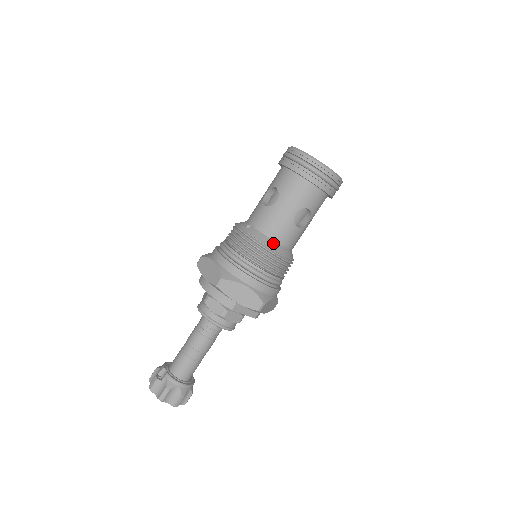
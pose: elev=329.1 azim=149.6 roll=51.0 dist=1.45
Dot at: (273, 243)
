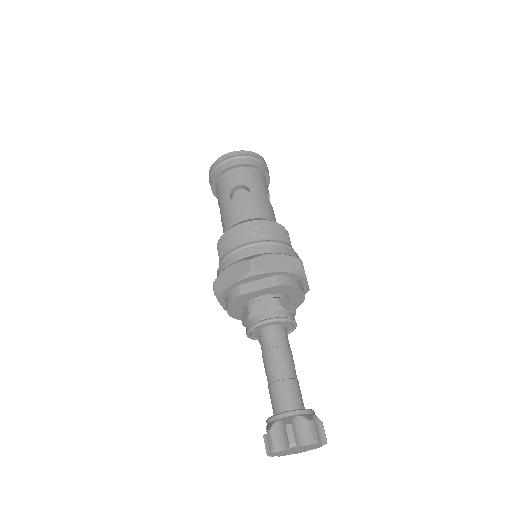
Dot at: occluded
